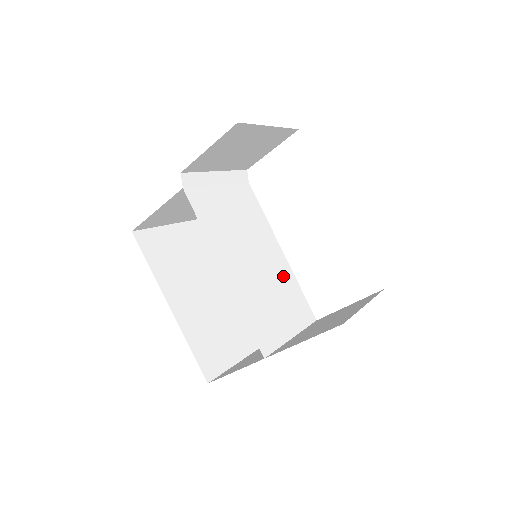
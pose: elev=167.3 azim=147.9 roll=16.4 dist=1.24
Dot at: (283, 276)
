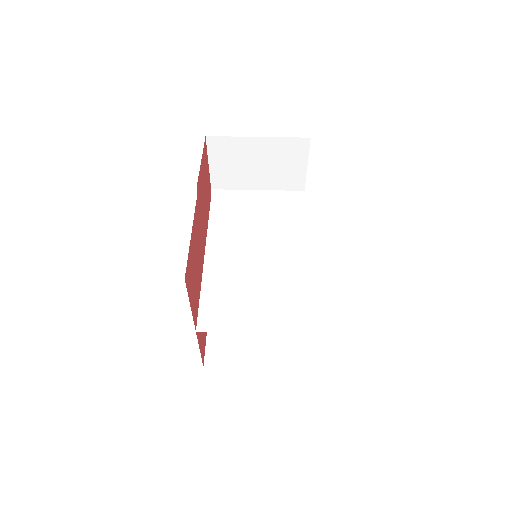
Dot at: (288, 281)
